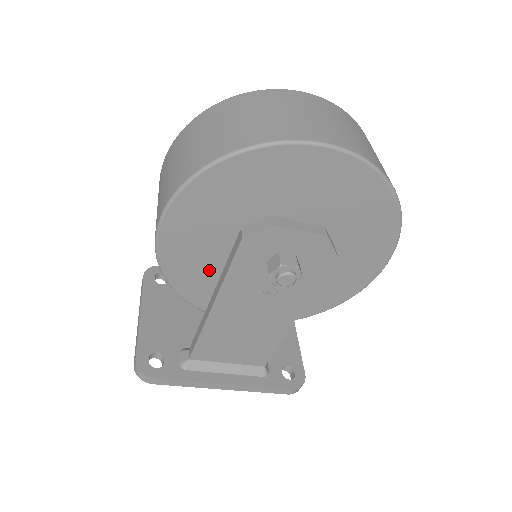
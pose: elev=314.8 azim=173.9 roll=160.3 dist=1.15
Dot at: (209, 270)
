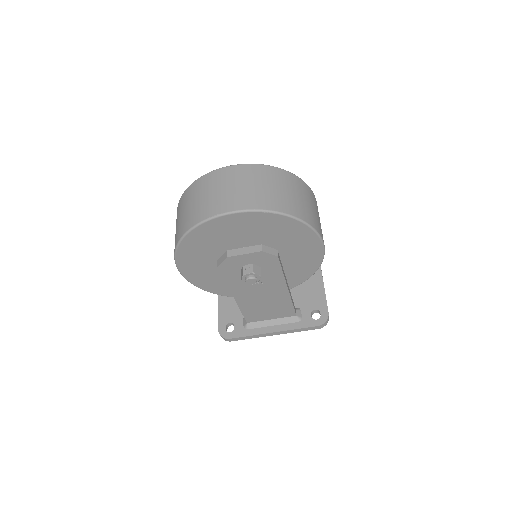
Dot at: (221, 280)
